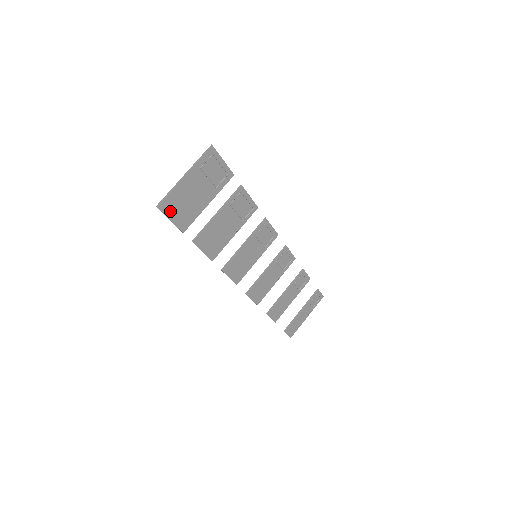
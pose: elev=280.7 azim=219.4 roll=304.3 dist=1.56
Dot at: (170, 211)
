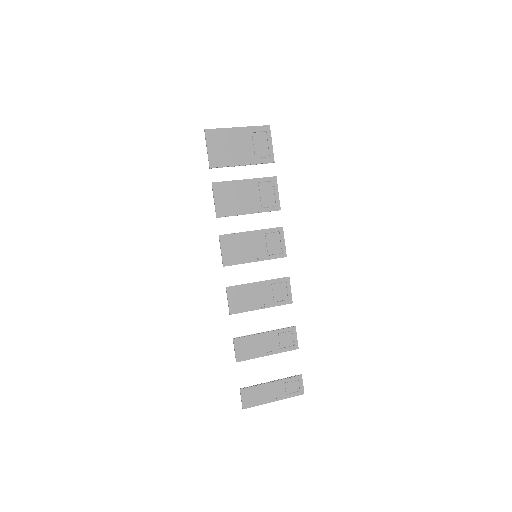
Dot at: (211, 142)
